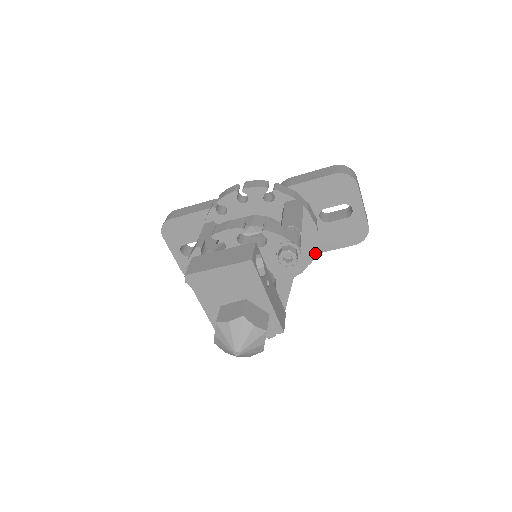
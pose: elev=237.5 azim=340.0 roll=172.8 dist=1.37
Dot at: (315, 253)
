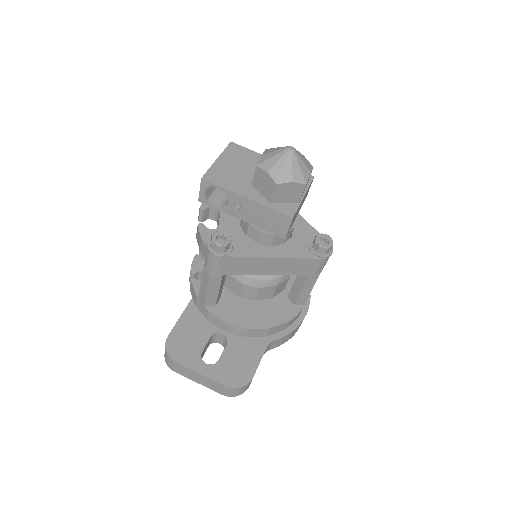
Dot at: occluded
